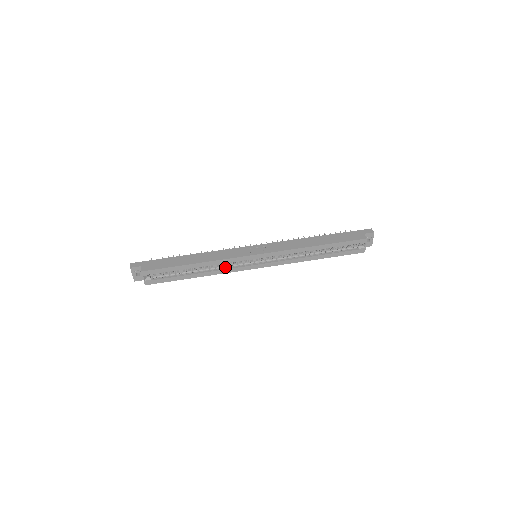
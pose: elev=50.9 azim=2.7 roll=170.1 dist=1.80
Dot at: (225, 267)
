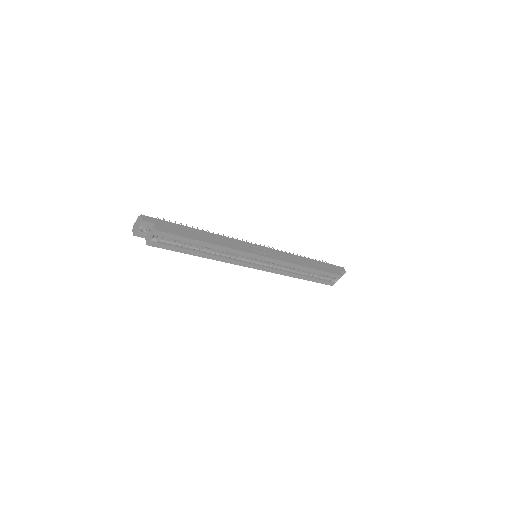
Dot at: (229, 256)
